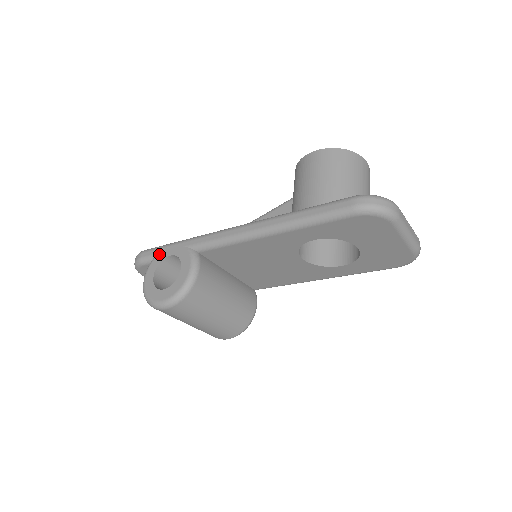
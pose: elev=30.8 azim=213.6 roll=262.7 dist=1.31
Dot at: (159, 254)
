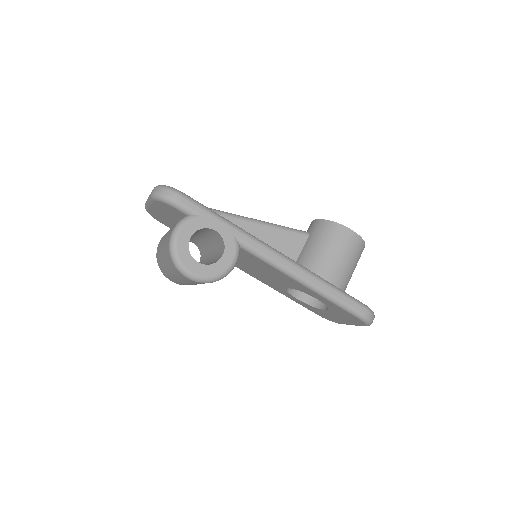
Dot at: (203, 218)
